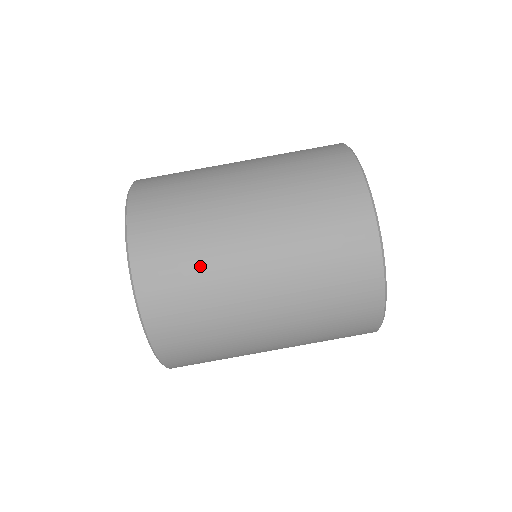
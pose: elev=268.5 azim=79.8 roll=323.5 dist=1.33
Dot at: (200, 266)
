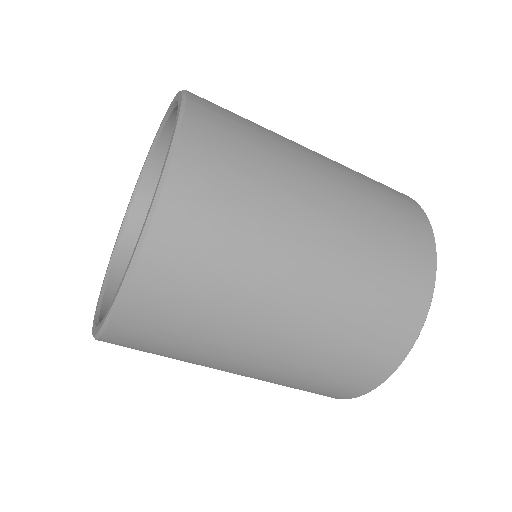
Dot at: occluded
